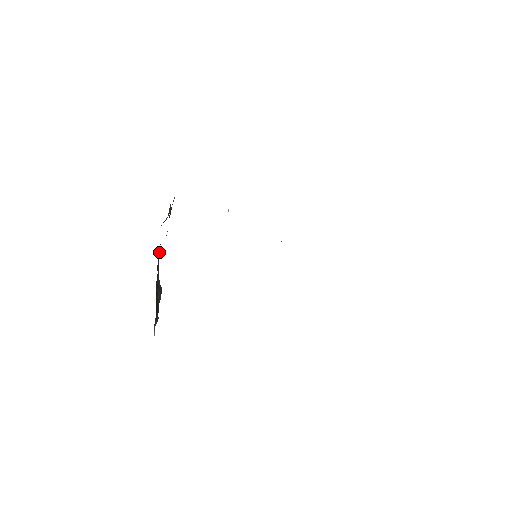
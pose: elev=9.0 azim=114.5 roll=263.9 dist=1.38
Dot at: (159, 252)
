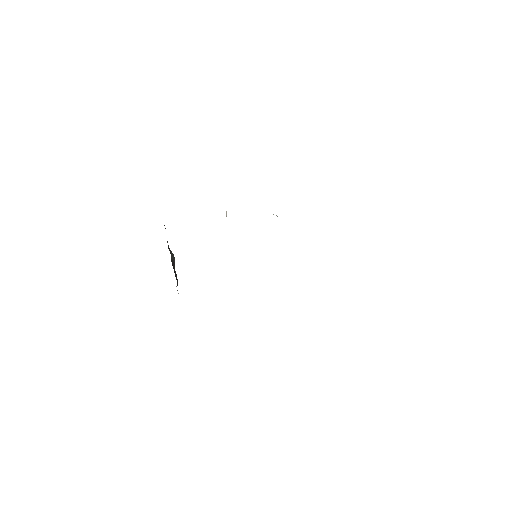
Dot at: occluded
